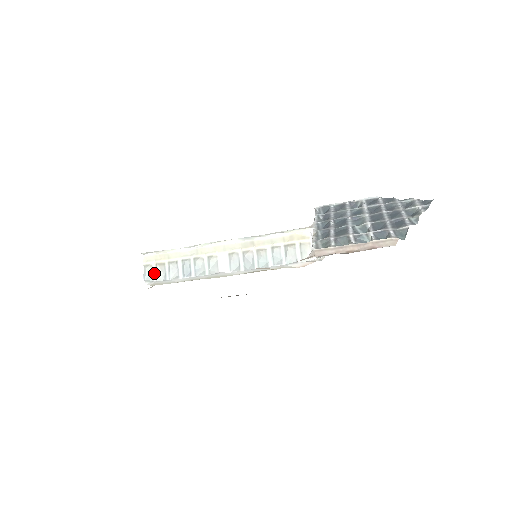
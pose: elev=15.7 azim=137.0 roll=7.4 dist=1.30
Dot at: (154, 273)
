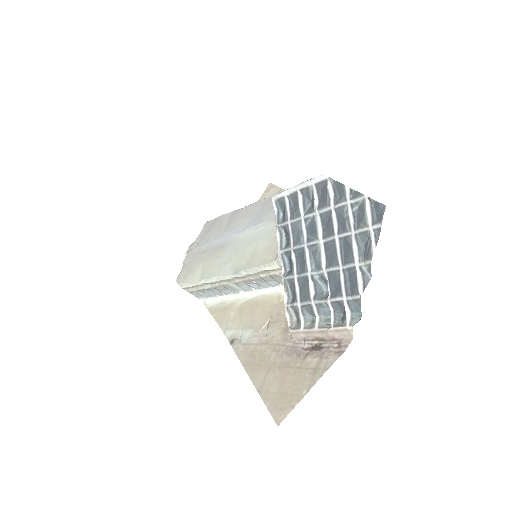
Dot at: (199, 294)
